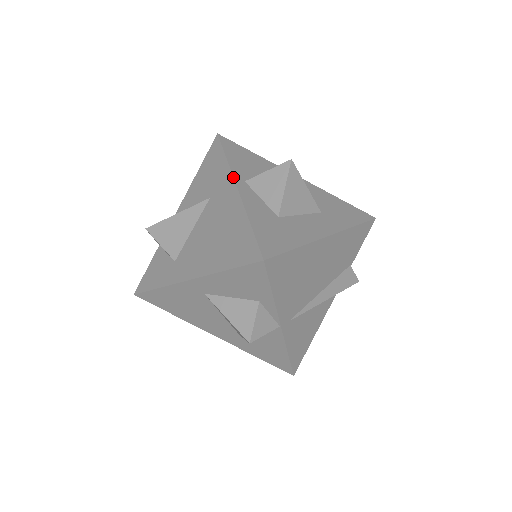
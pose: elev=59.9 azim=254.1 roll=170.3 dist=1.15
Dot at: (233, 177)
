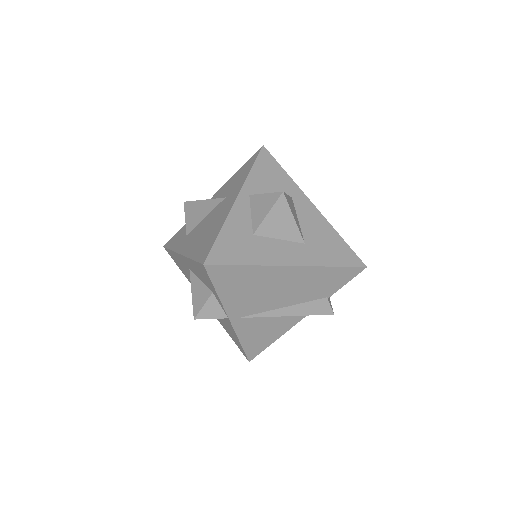
Dot at: (241, 188)
